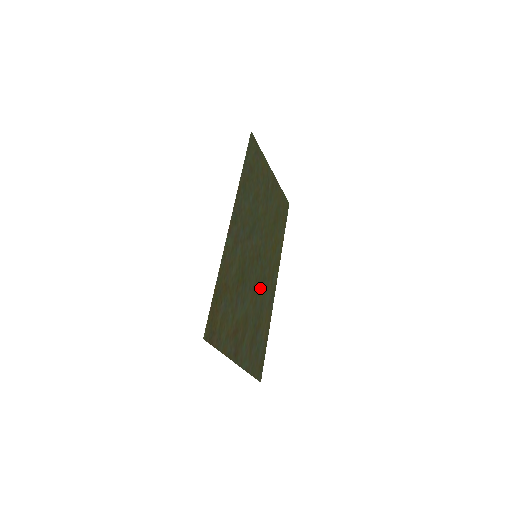
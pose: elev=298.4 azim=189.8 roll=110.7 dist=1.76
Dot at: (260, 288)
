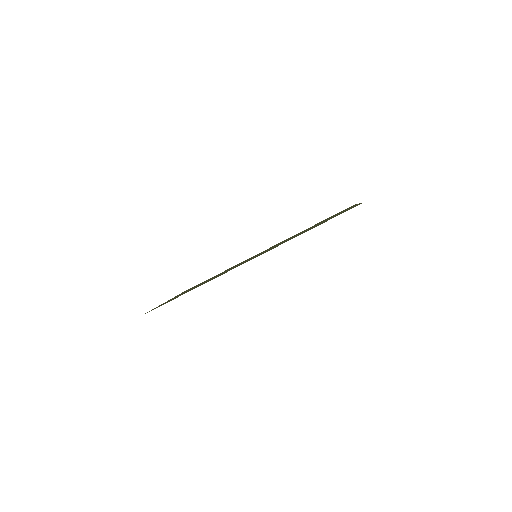
Dot at: occluded
